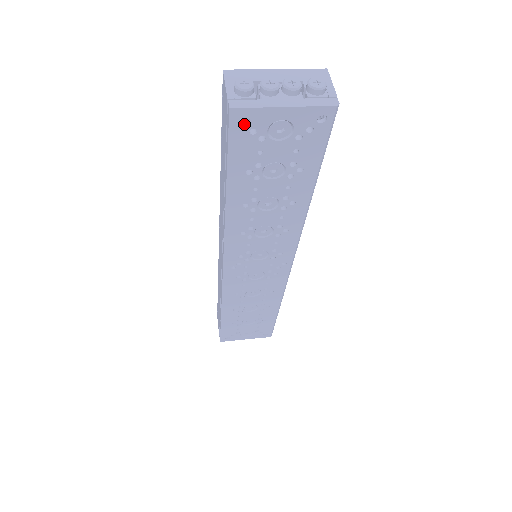
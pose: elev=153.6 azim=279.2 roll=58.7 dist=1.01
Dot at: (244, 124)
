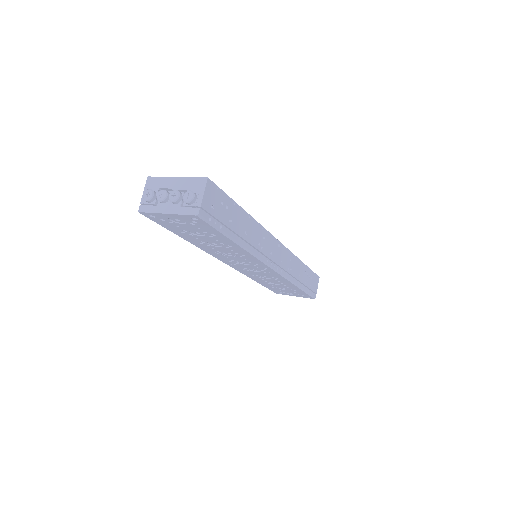
Dot at: (154, 217)
